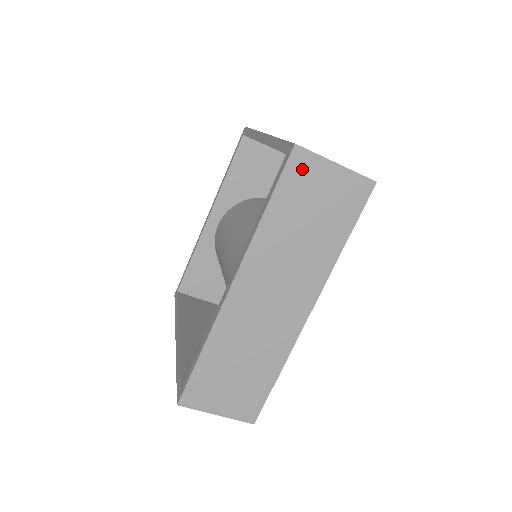
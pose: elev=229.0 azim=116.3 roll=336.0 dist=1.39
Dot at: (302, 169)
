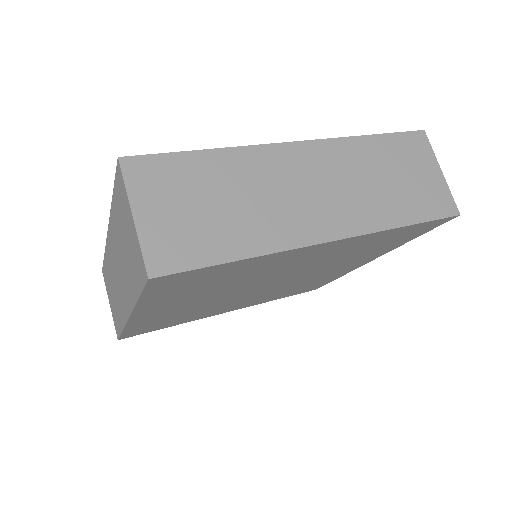
Dot at: (417, 146)
